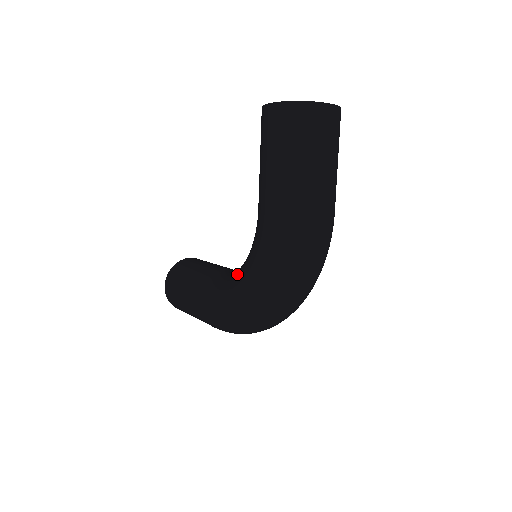
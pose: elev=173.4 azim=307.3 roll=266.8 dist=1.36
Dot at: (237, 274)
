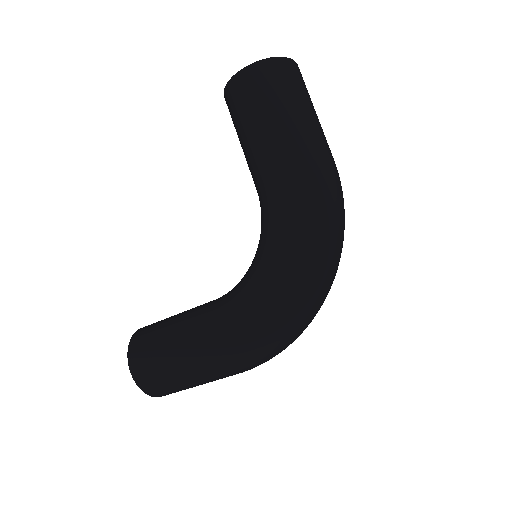
Dot at: (255, 270)
